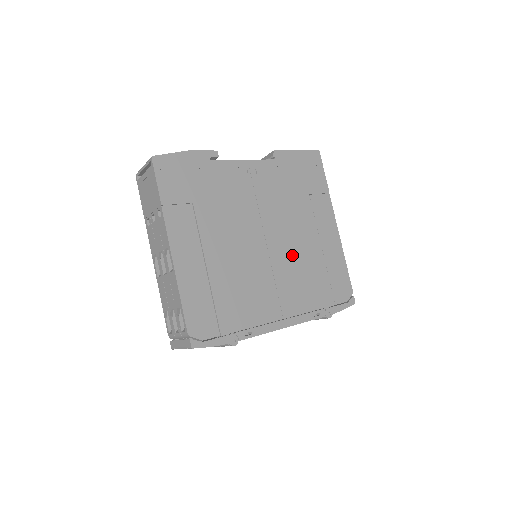
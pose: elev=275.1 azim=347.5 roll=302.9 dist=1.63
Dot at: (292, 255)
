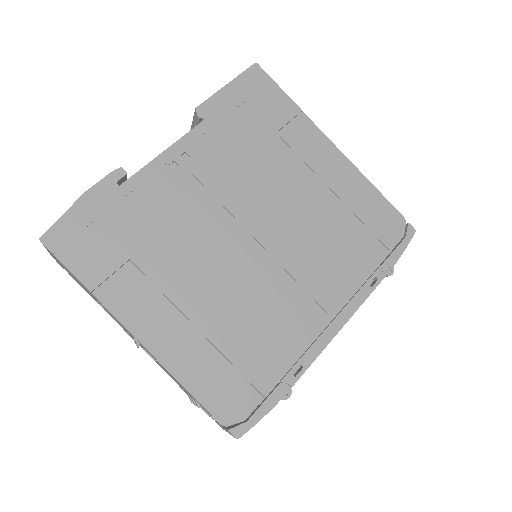
Dot at: (298, 230)
